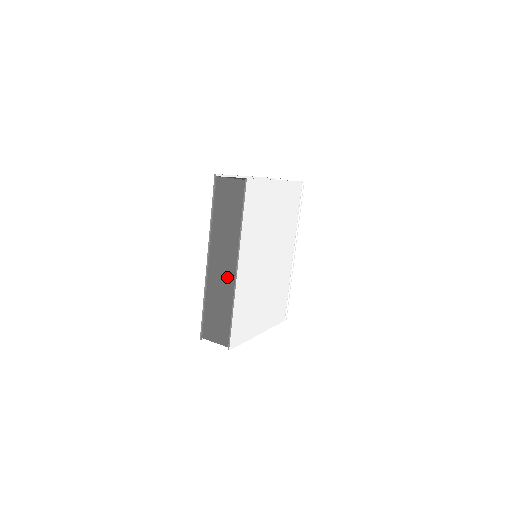
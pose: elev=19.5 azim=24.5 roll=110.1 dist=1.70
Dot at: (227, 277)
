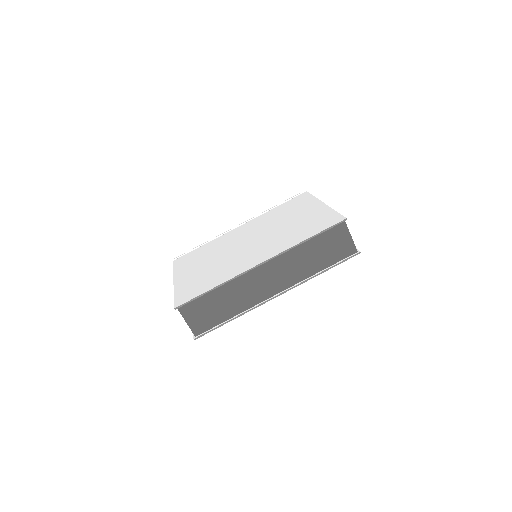
Dot at: (260, 291)
